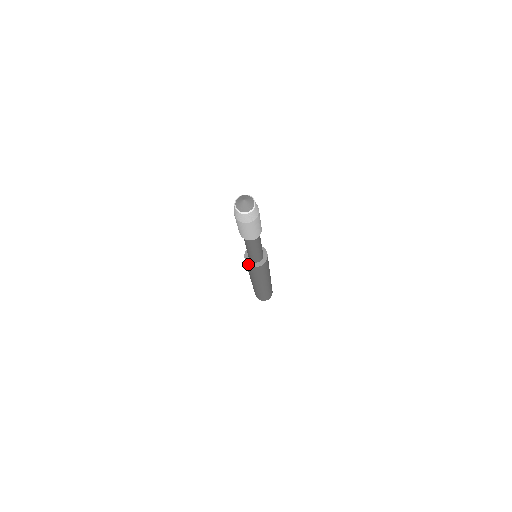
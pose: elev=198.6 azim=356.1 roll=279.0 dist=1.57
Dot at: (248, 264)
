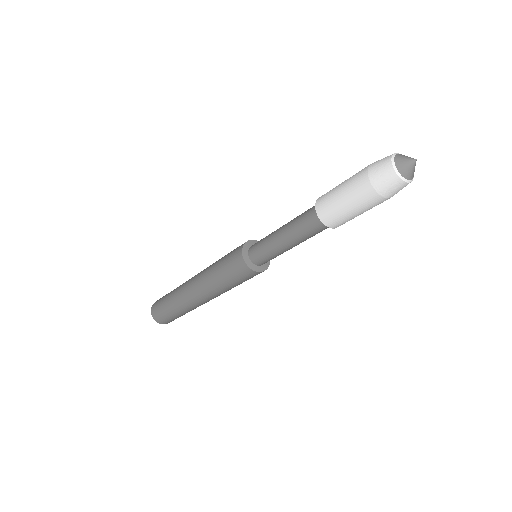
Dot at: (242, 253)
